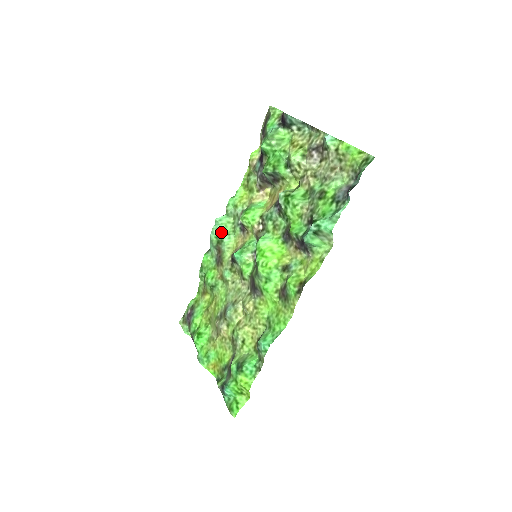
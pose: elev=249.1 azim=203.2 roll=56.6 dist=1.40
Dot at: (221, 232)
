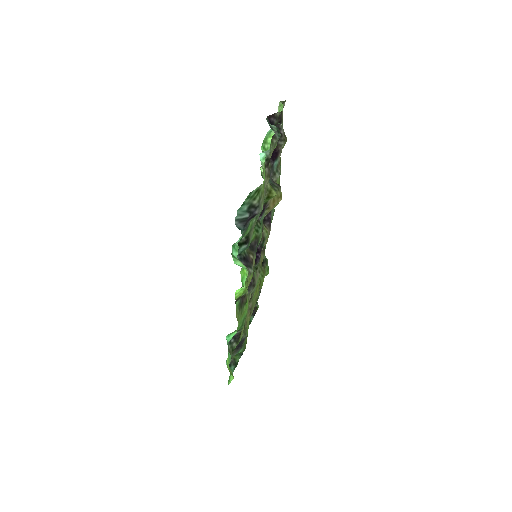
Dot at: occluded
